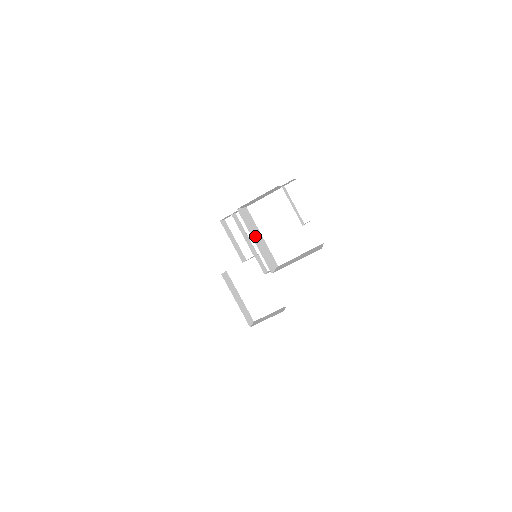
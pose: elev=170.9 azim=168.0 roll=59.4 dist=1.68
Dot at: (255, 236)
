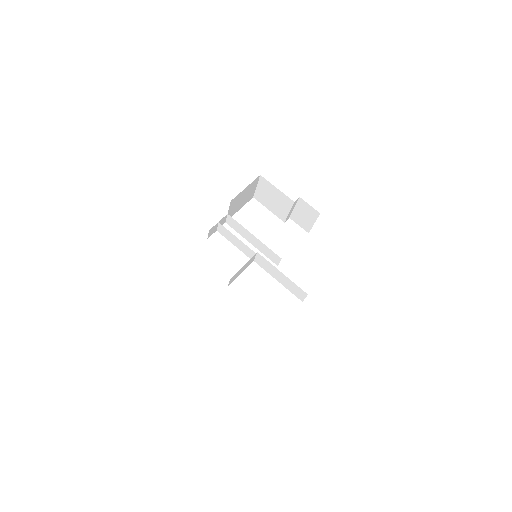
Dot at: occluded
